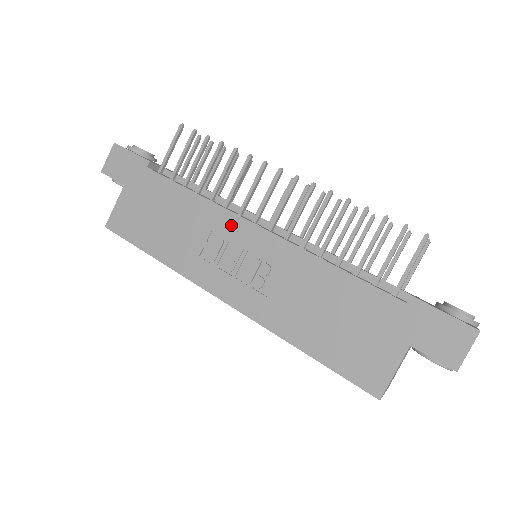
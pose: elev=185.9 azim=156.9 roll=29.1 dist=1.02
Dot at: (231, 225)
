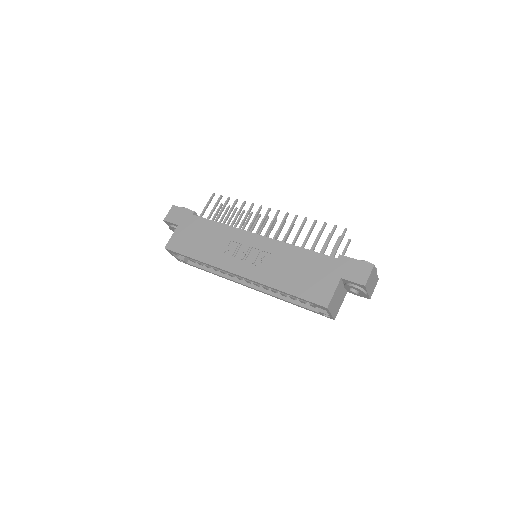
Dot at: (242, 236)
